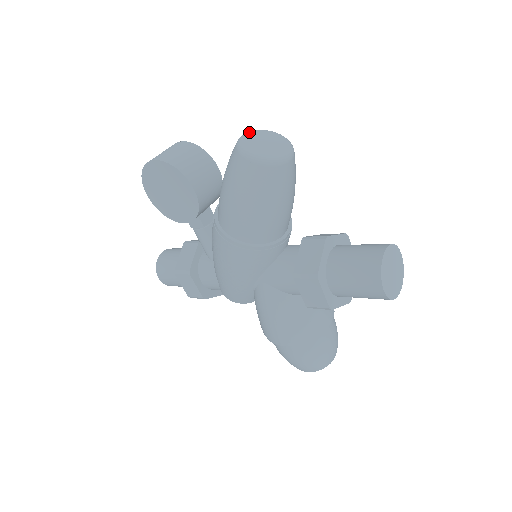
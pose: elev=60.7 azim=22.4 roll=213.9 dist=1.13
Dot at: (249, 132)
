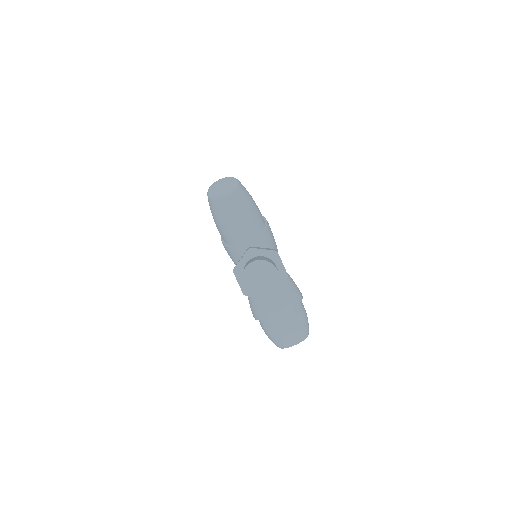
Dot at: (223, 178)
